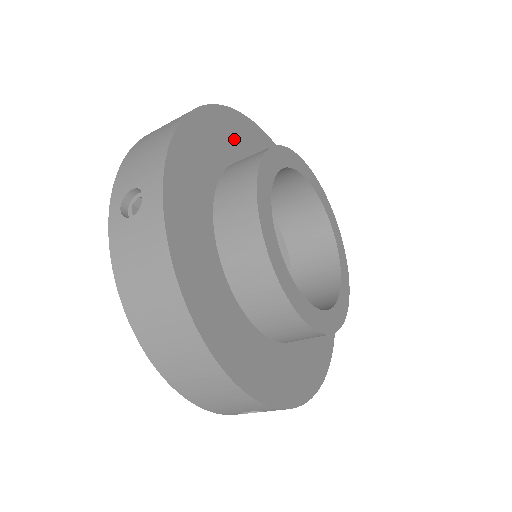
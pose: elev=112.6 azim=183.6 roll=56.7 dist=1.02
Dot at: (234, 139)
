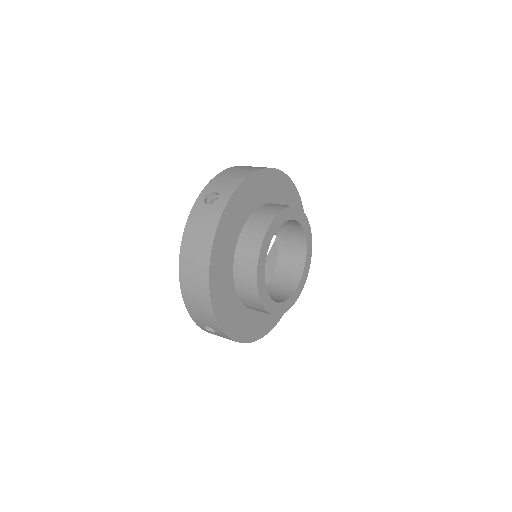
Dot at: (278, 191)
